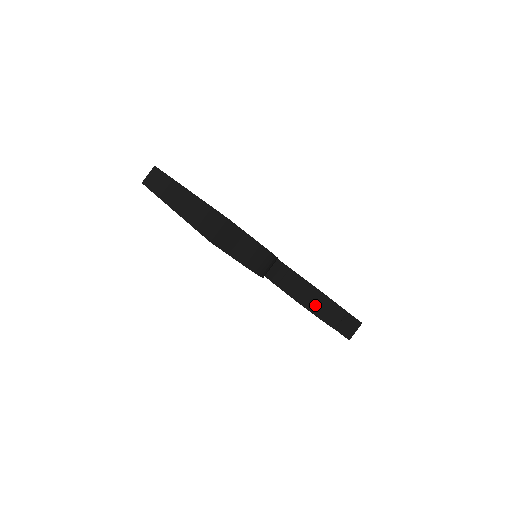
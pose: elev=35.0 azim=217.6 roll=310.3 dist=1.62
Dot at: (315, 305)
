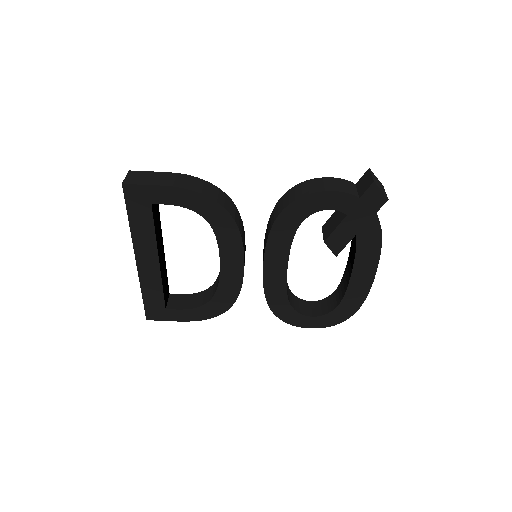
Dot at: (301, 192)
